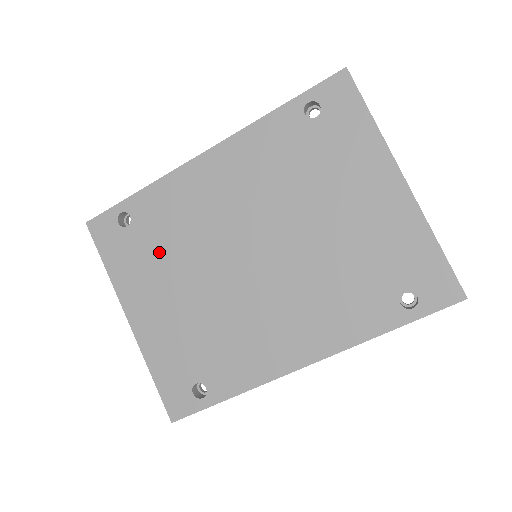
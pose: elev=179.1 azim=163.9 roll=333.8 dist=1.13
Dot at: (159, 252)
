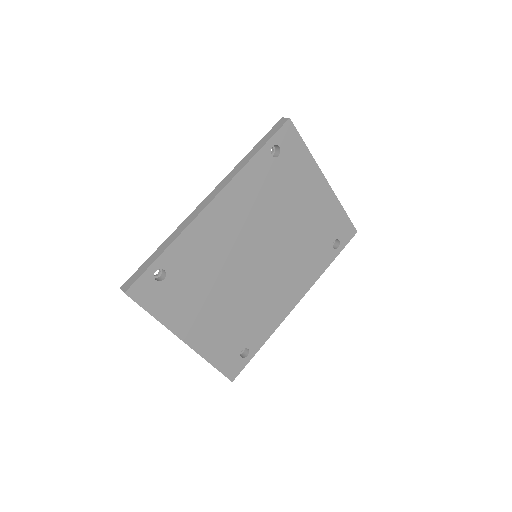
Dot at: (196, 285)
